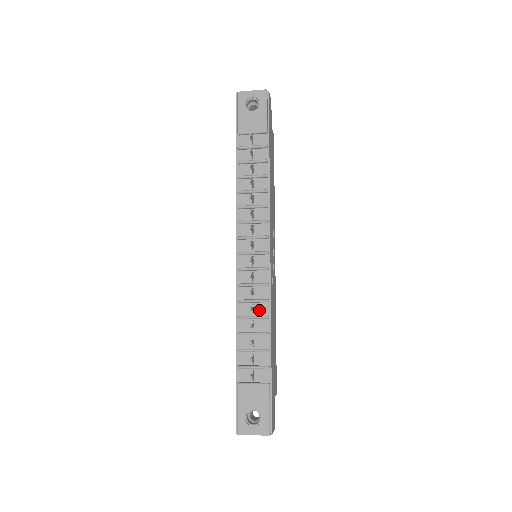
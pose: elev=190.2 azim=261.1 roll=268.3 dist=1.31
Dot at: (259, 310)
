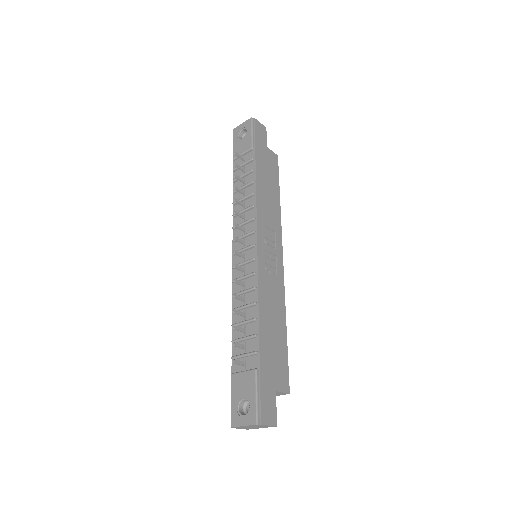
Dot at: (249, 299)
